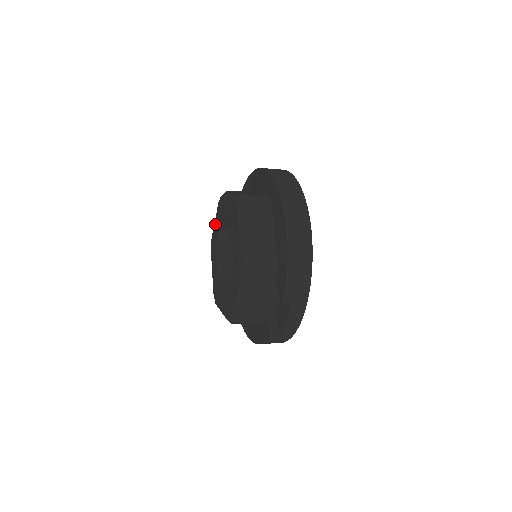
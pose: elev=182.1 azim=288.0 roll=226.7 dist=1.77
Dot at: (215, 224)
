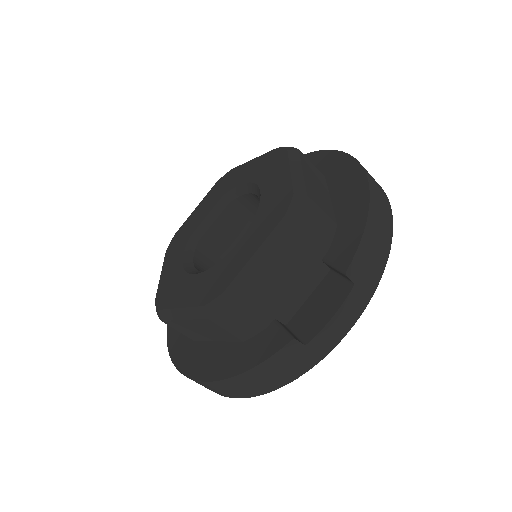
Dot at: (196, 210)
